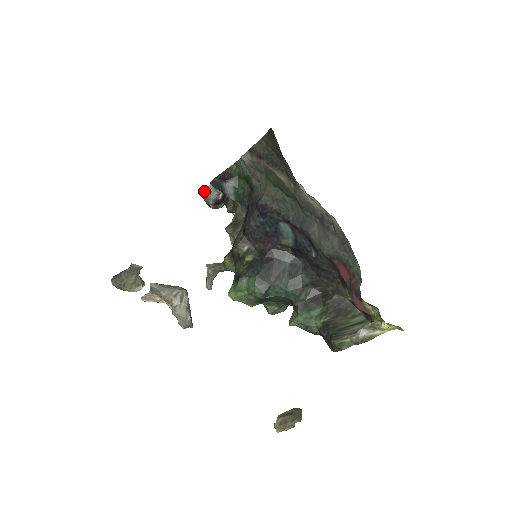
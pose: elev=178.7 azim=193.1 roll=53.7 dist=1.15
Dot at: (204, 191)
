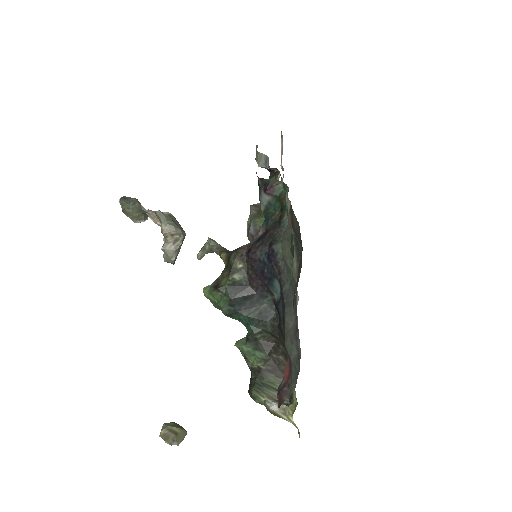
Dot at: (257, 152)
